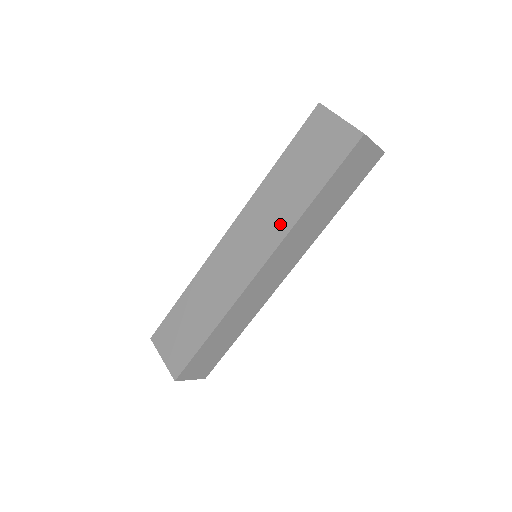
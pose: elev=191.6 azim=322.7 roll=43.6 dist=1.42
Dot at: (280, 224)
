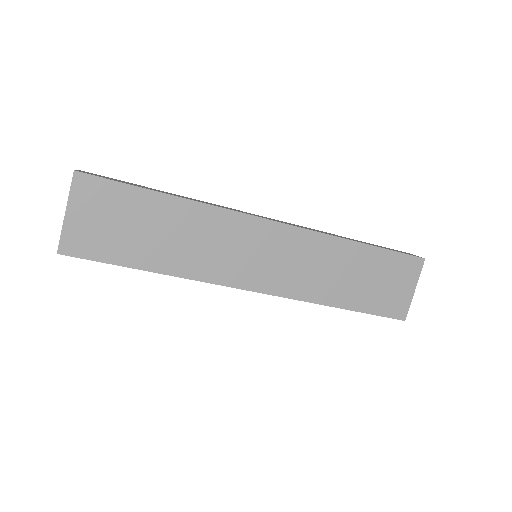
Dot at: (308, 287)
